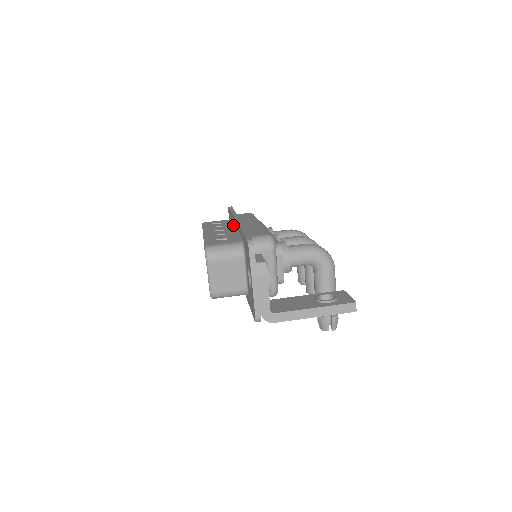
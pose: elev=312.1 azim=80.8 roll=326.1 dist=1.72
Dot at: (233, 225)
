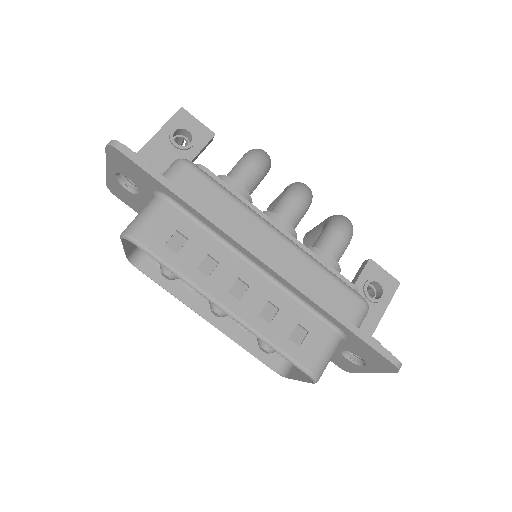
Dot at: (229, 247)
